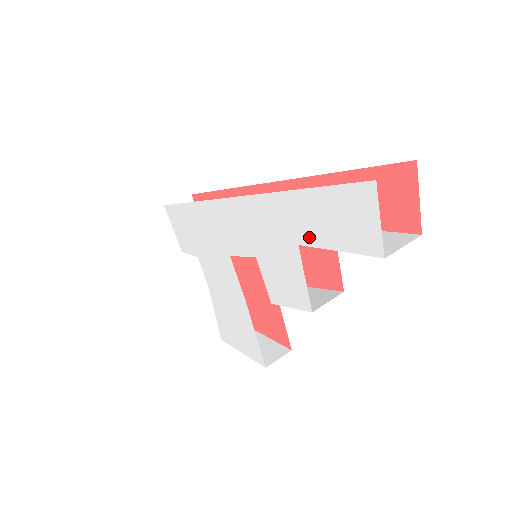
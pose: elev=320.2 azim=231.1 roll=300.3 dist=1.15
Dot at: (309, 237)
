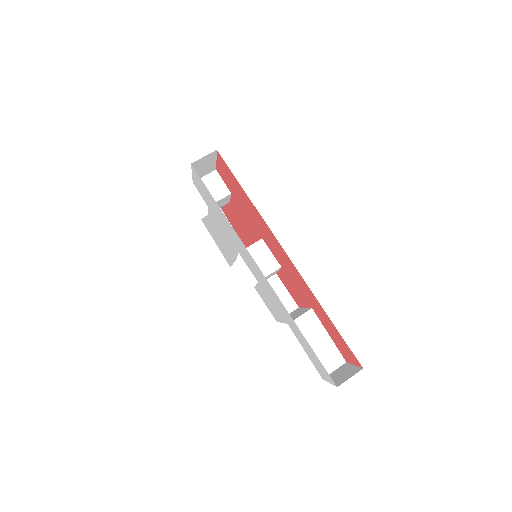
Dot at: (295, 334)
